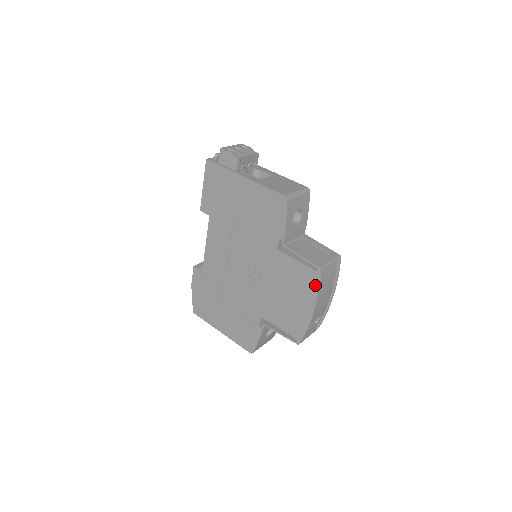
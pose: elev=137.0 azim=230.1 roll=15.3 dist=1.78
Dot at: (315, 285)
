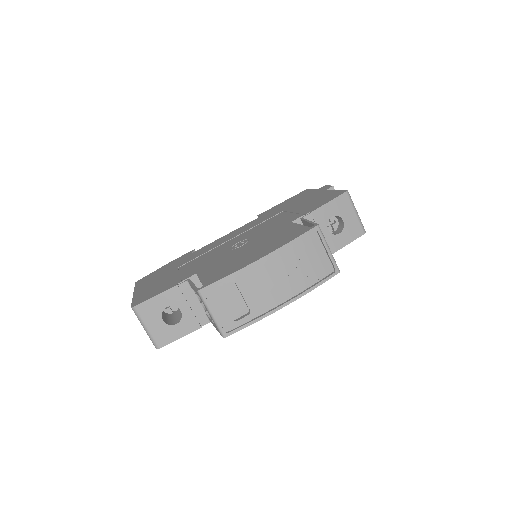
Dot at: (294, 237)
